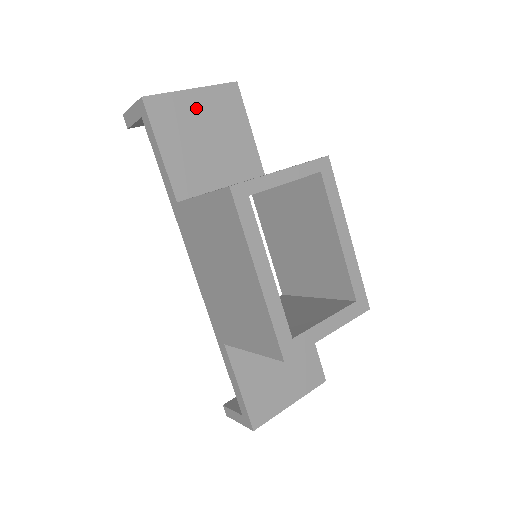
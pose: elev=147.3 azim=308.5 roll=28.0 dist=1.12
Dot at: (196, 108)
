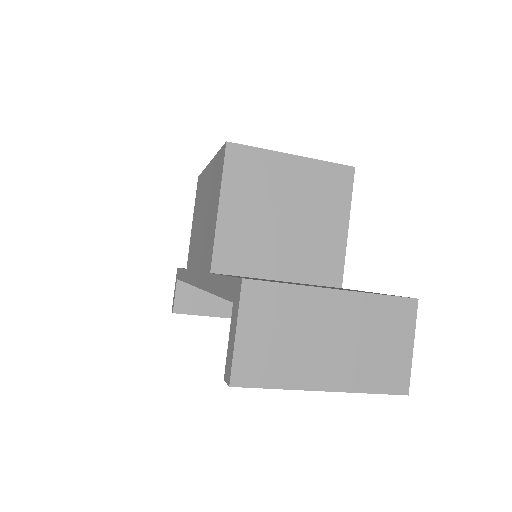
Dot at: occluded
